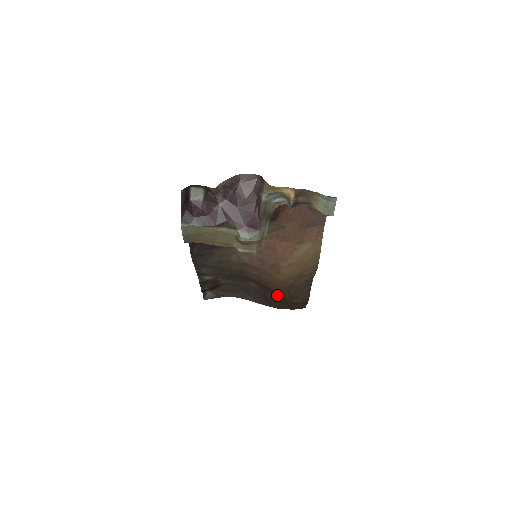
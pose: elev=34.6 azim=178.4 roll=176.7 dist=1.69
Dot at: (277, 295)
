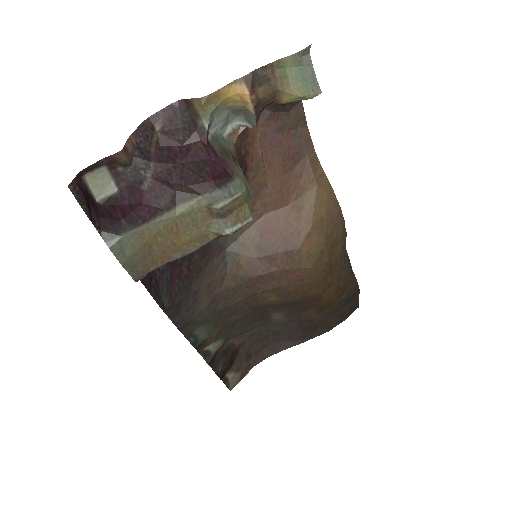
Dot at: (318, 303)
